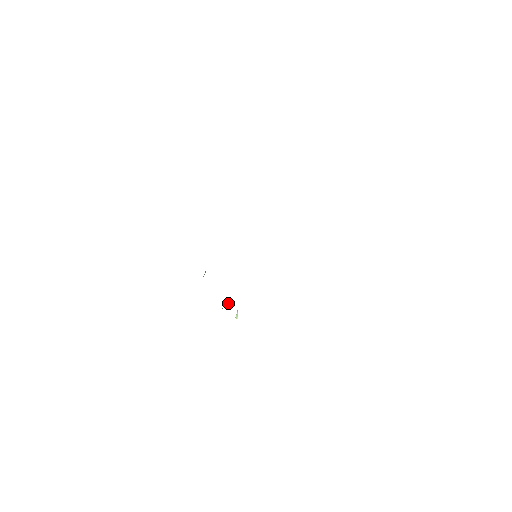
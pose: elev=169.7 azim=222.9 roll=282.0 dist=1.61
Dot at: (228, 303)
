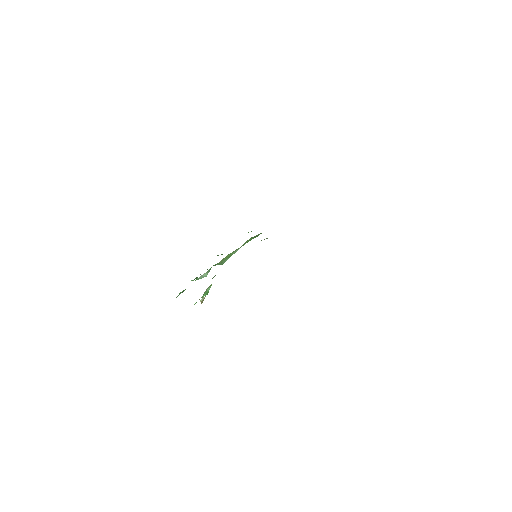
Dot at: (204, 294)
